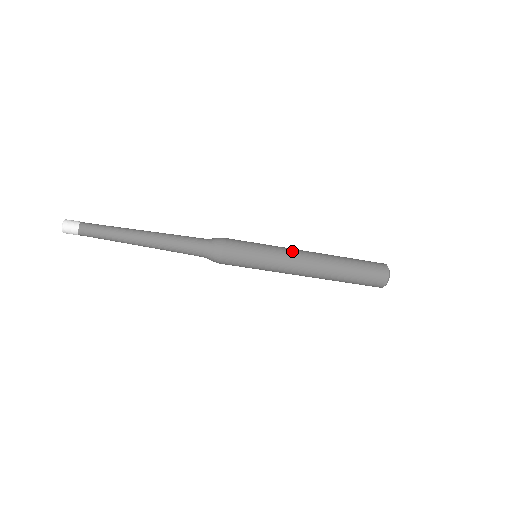
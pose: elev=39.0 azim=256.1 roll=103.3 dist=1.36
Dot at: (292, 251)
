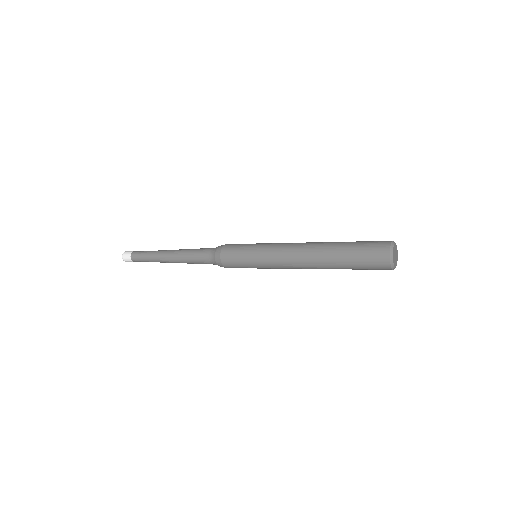
Dot at: (280, 251)
